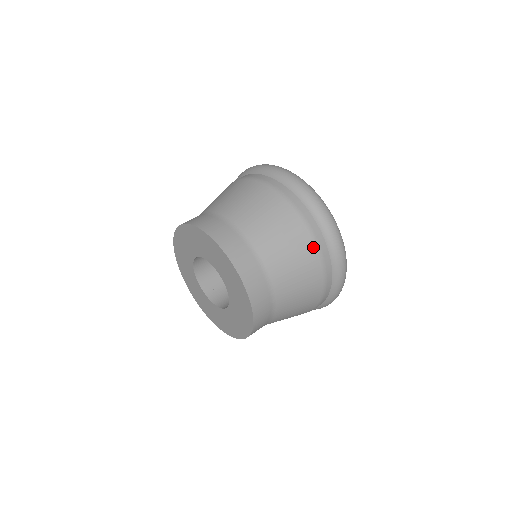
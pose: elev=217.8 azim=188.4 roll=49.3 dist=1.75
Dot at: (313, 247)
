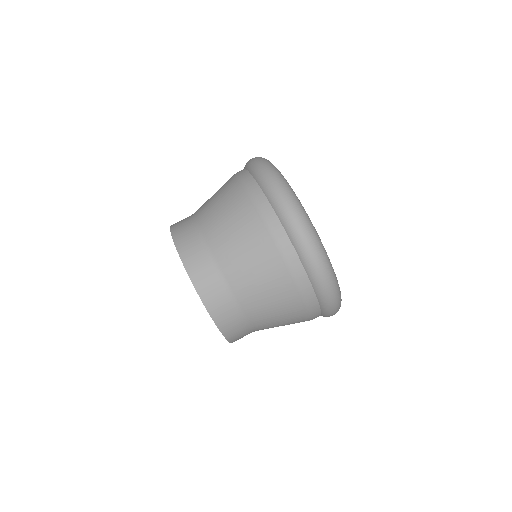
Dot at: (240, 188)
